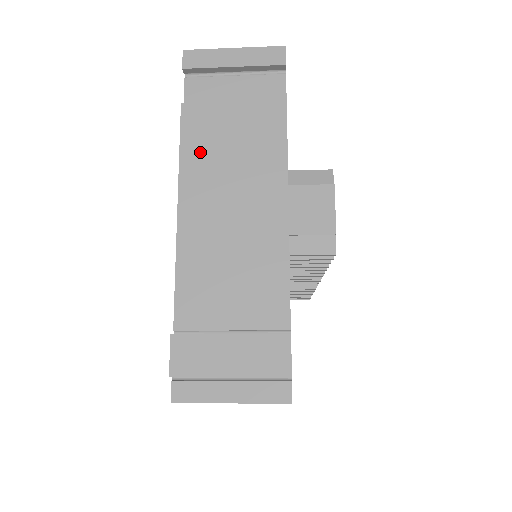
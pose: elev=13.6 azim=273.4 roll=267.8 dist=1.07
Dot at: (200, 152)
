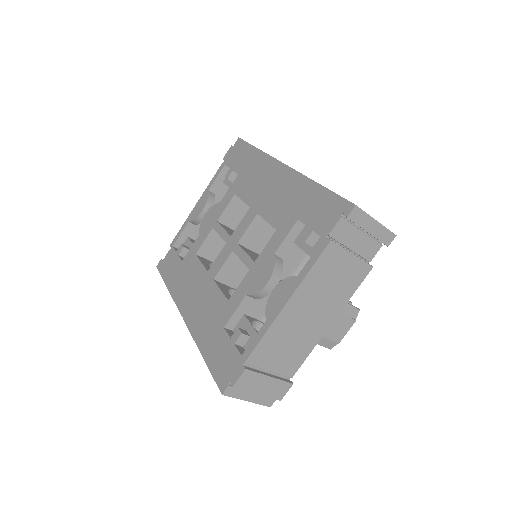
Dot at: (319, 275)
